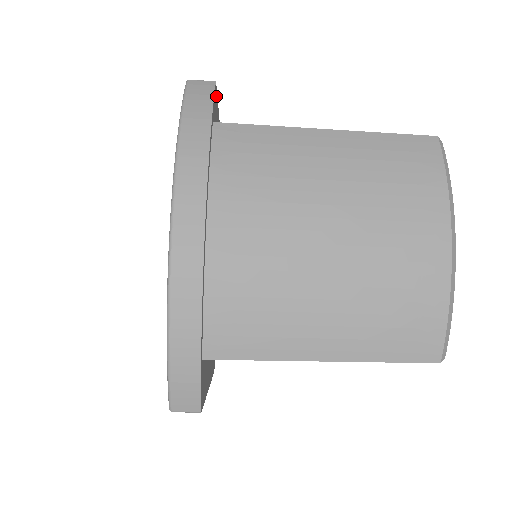
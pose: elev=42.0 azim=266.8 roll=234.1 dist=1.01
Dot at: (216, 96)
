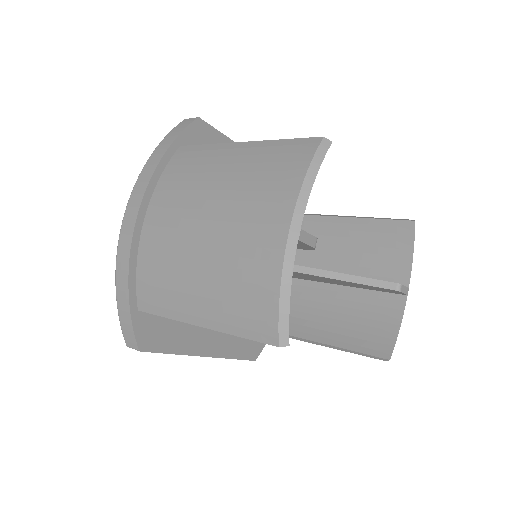
Dot at: (206, 128)
